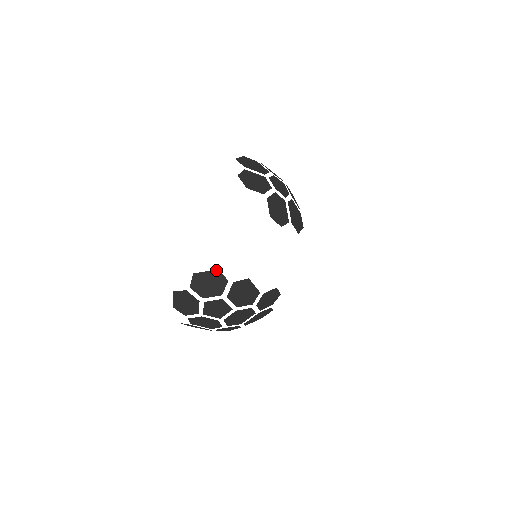
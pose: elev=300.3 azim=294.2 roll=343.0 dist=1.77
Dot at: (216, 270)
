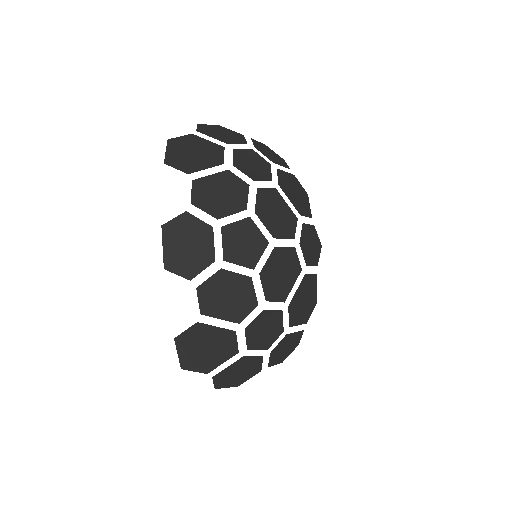
Dot at: occluded
